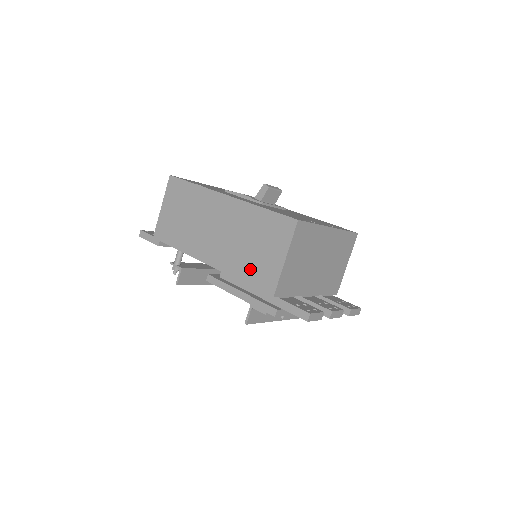
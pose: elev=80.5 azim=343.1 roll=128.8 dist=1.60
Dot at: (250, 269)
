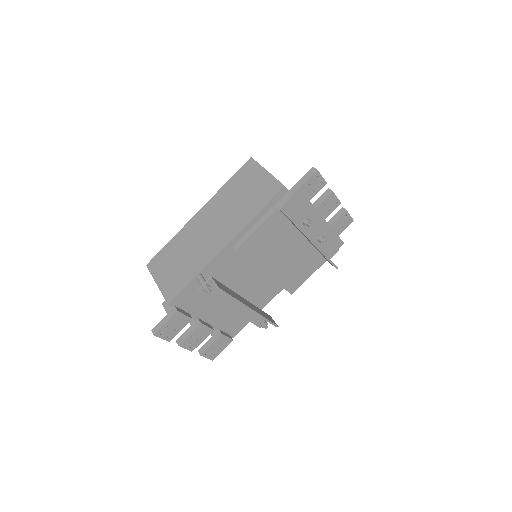
Dot at: (255, 202)
